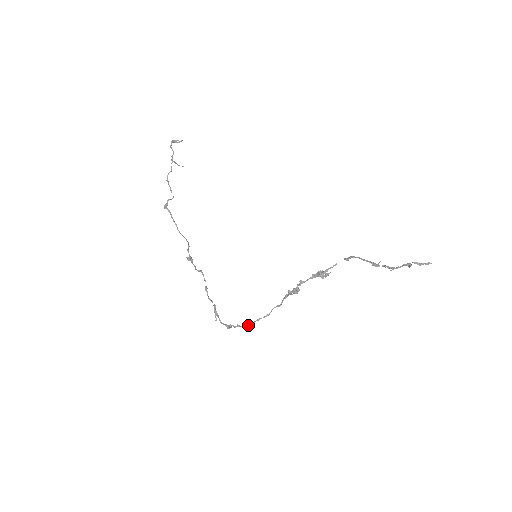
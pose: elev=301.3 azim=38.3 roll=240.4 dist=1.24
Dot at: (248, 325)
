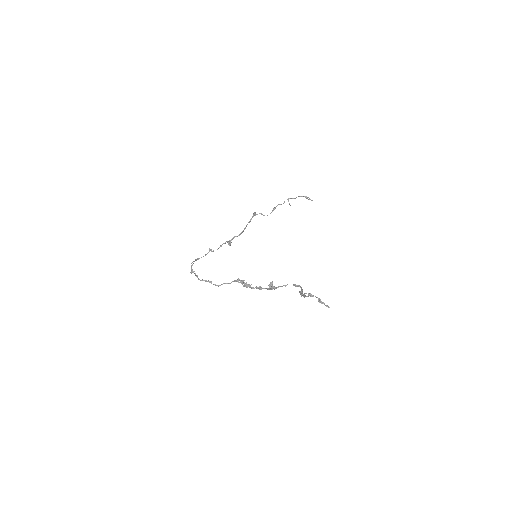
Dot at: (202, 280)
